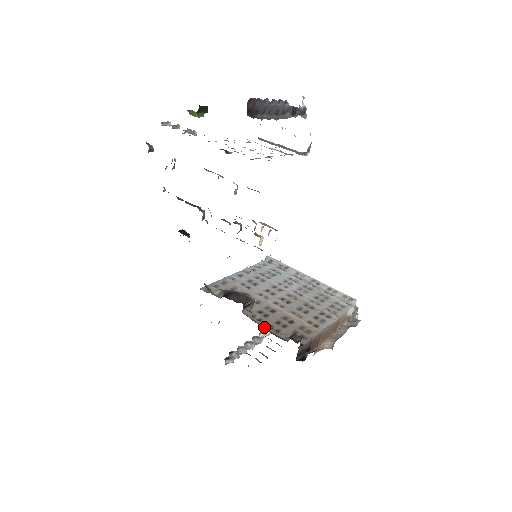
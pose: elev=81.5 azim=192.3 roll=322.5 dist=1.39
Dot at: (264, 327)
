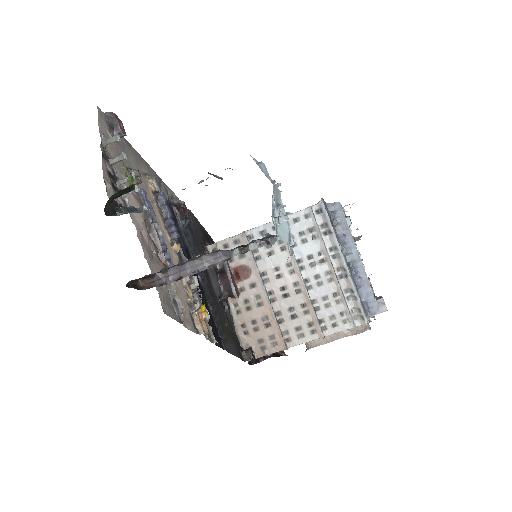
Dot at: (236, 324)
